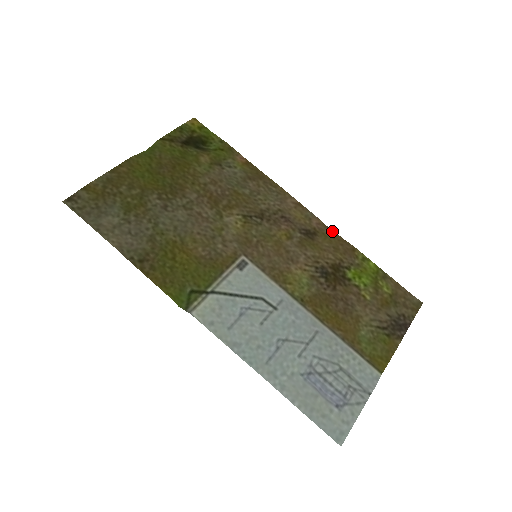
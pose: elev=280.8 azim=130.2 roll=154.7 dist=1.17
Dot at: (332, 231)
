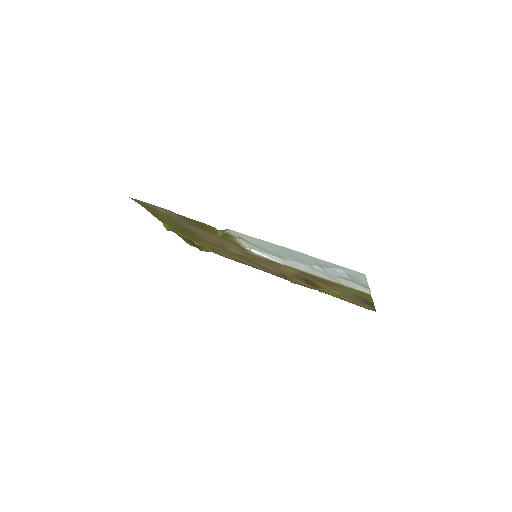
Dot at: occluded
